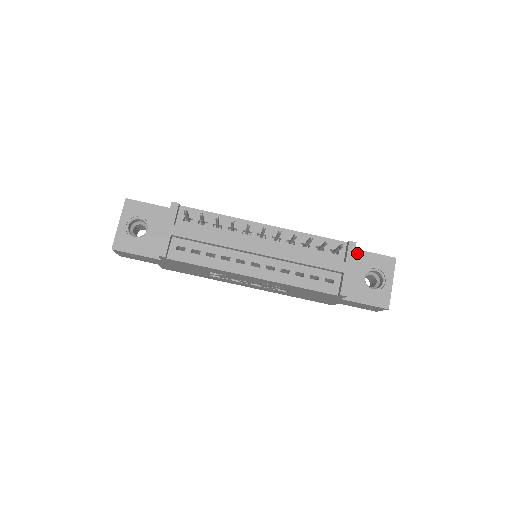
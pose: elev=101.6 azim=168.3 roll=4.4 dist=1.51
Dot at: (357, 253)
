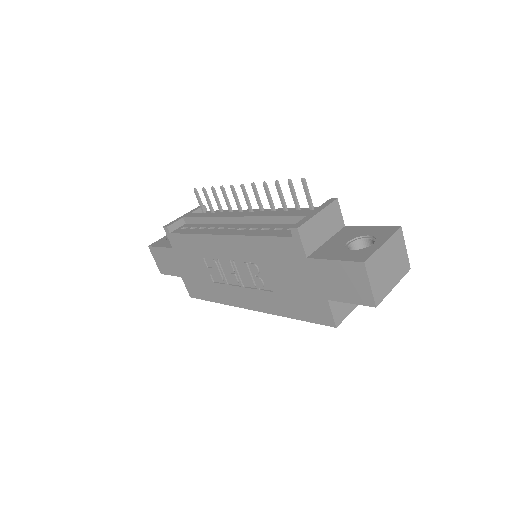
Dot at: (352, 228)
